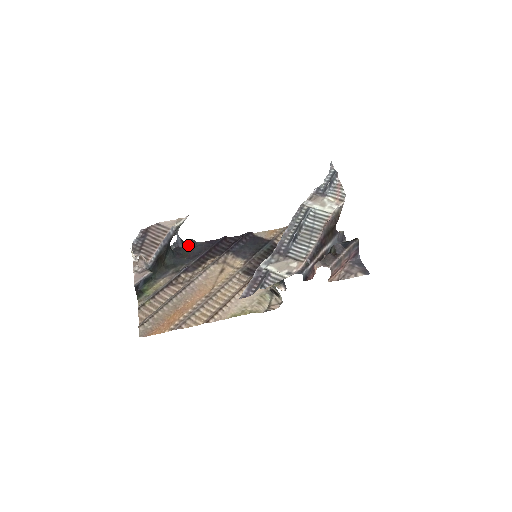
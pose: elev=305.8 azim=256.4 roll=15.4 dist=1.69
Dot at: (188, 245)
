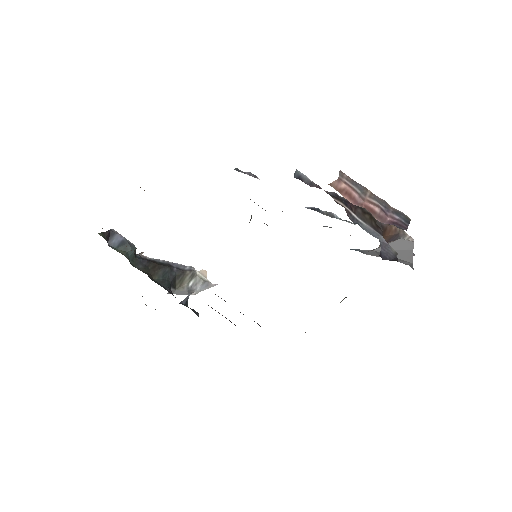
Dot at: occluded
